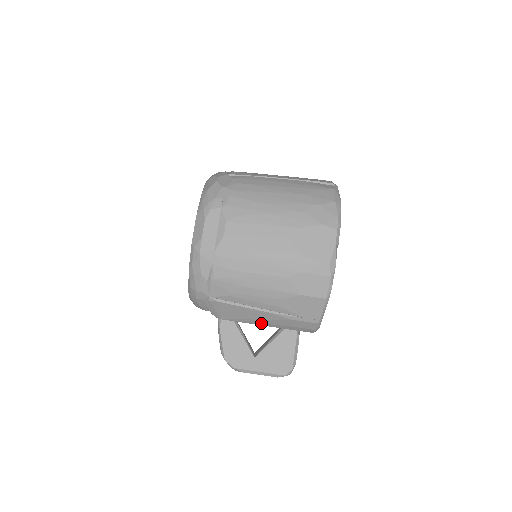
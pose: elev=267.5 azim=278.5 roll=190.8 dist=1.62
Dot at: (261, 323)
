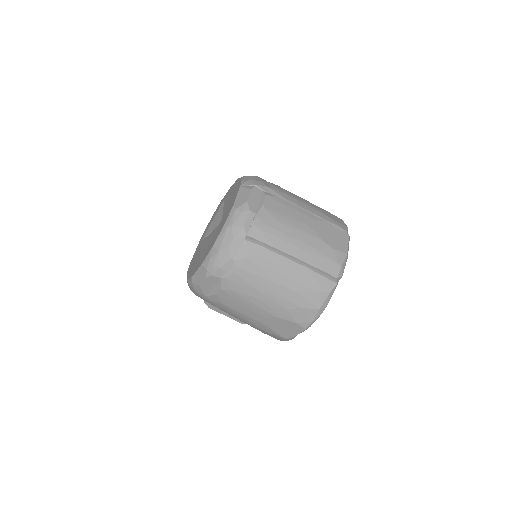
Dot at: occluded
